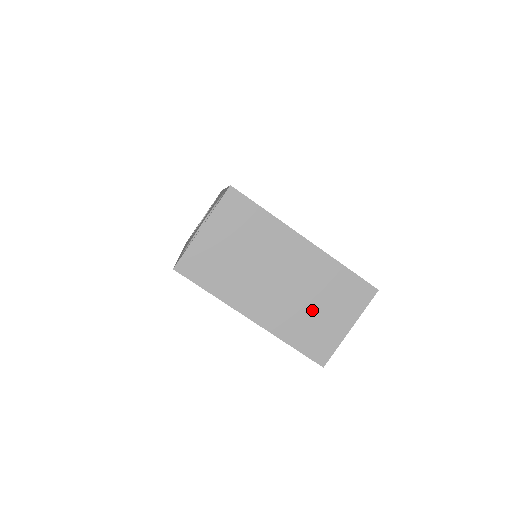
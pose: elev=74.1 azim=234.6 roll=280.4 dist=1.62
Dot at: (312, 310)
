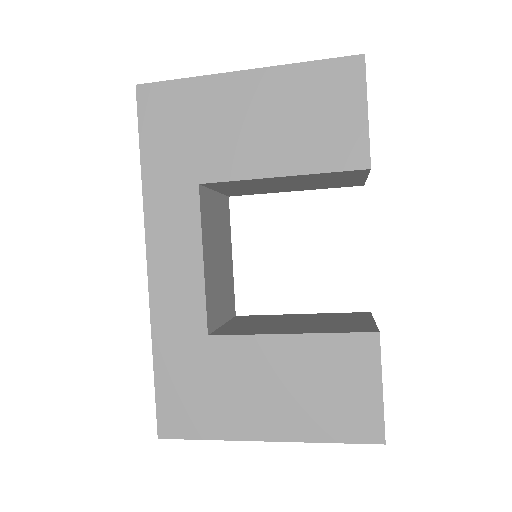
Dot at: occluded
